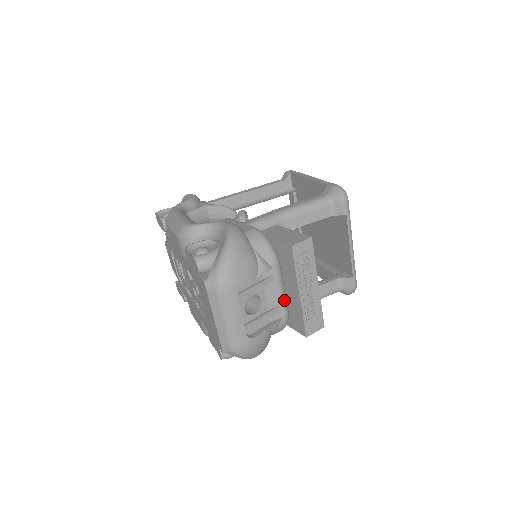
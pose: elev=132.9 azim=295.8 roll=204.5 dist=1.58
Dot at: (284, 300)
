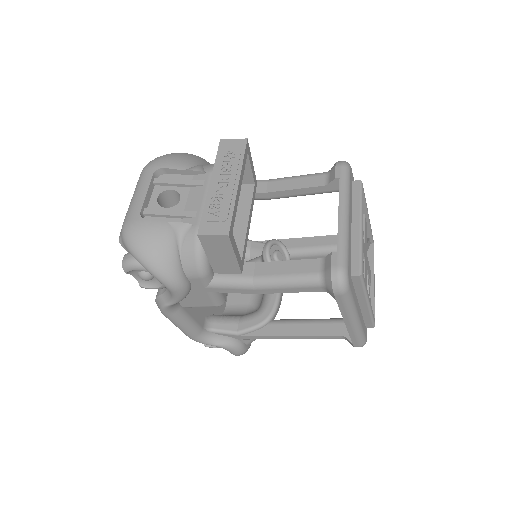
Dot at: occluded
